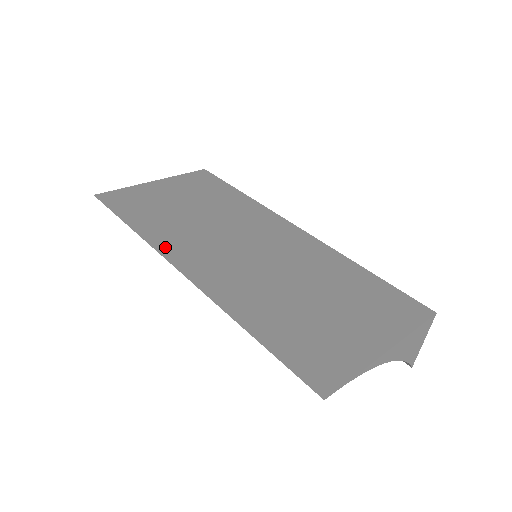
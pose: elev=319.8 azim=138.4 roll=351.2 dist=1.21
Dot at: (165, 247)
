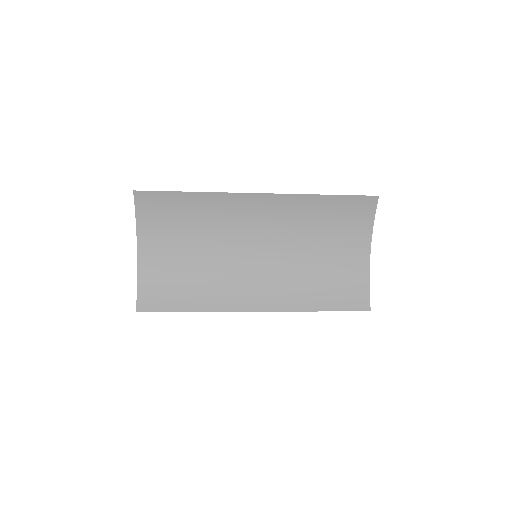
Dot at: (229, 199)
